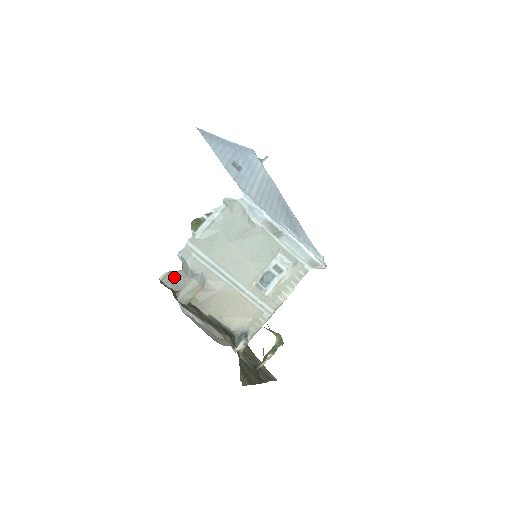
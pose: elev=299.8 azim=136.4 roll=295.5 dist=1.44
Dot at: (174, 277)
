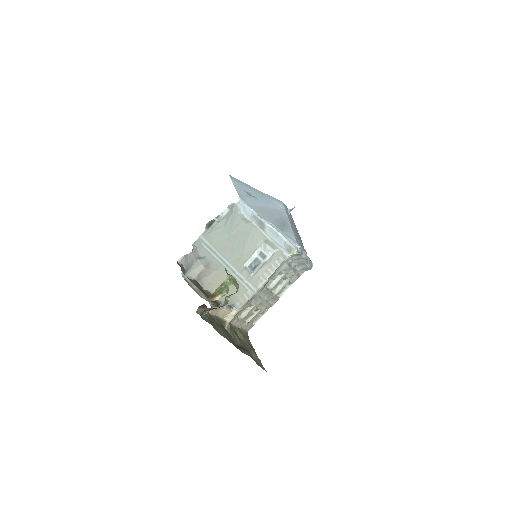
Dot at: (187, 259)
